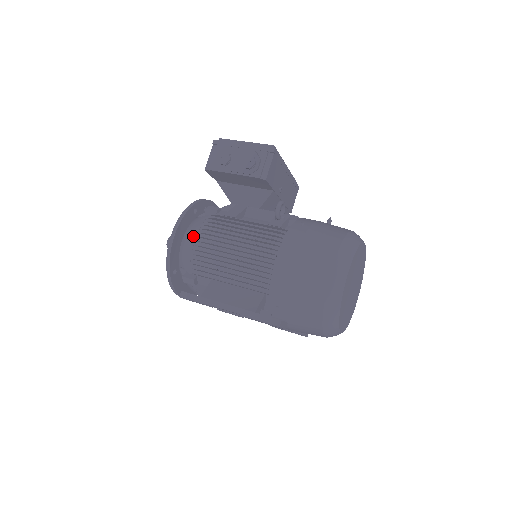
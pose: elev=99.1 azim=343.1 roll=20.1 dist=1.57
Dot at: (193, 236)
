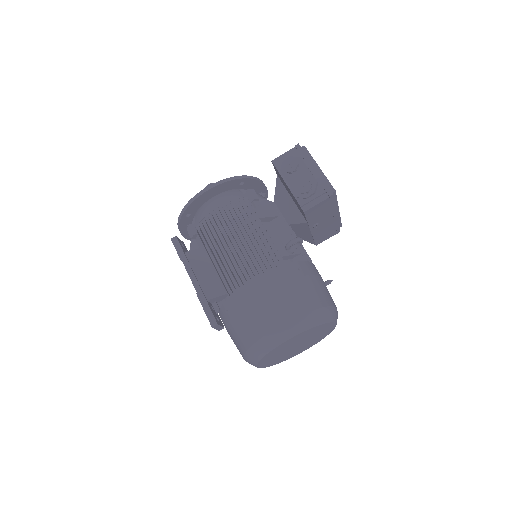
Dot at: (220, 203)
